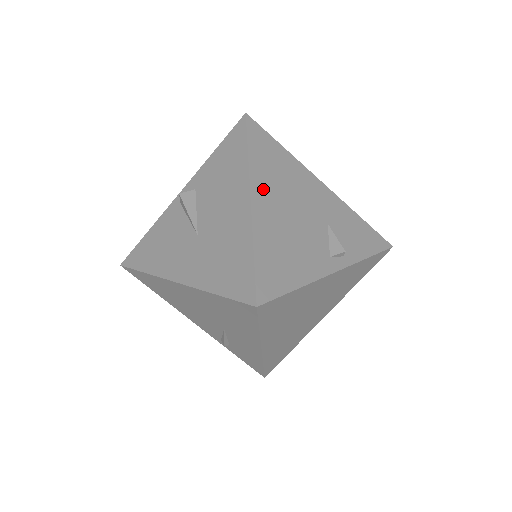
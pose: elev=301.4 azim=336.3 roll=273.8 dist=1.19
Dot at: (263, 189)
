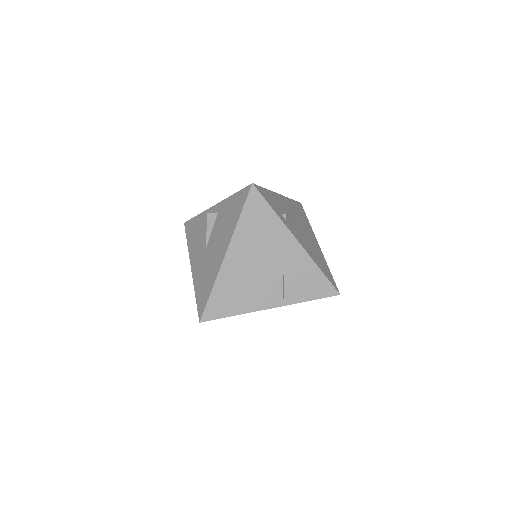
Dot at: (238, 249)
